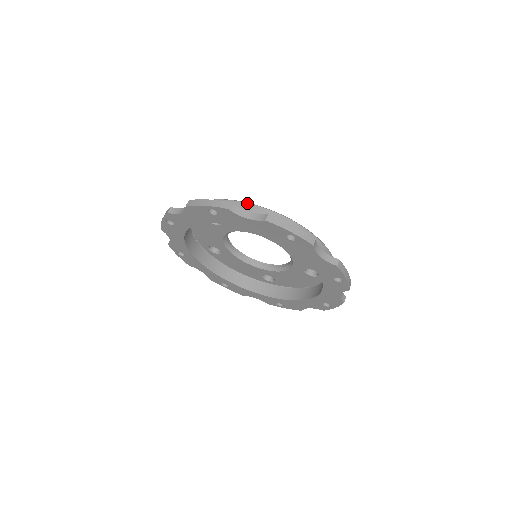
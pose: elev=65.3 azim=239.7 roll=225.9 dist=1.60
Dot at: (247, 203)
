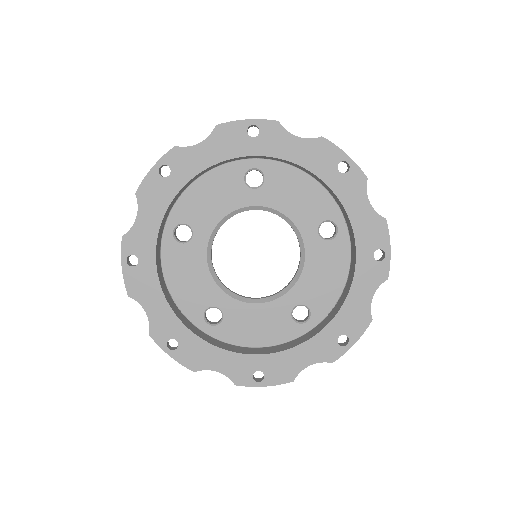
Dot at: occluded
